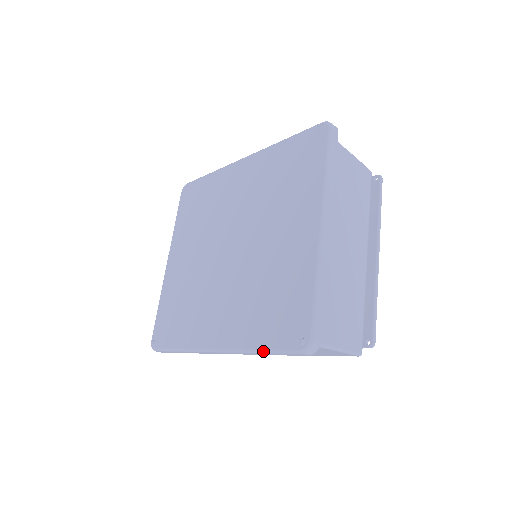
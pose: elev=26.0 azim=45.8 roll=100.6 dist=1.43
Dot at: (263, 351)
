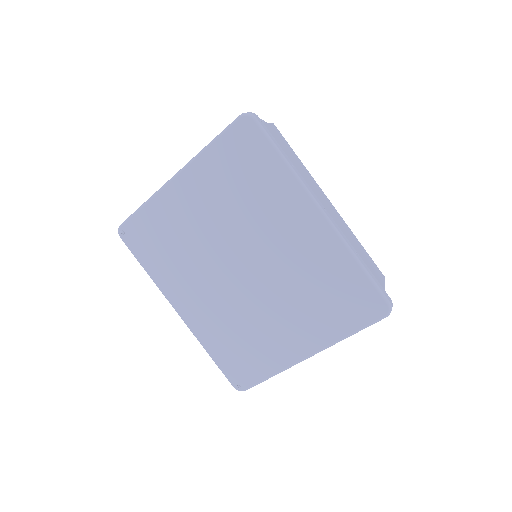
Dot at: (212, 359)
